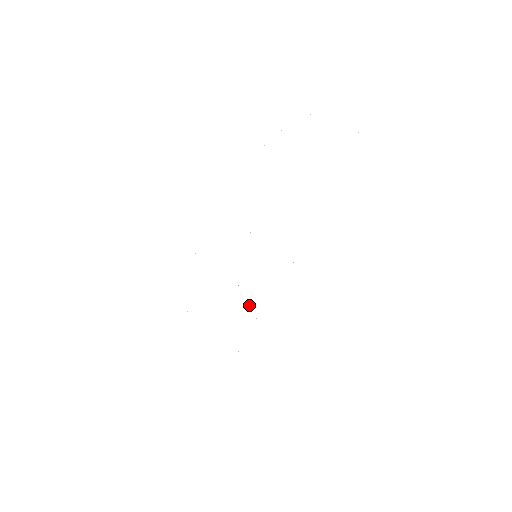
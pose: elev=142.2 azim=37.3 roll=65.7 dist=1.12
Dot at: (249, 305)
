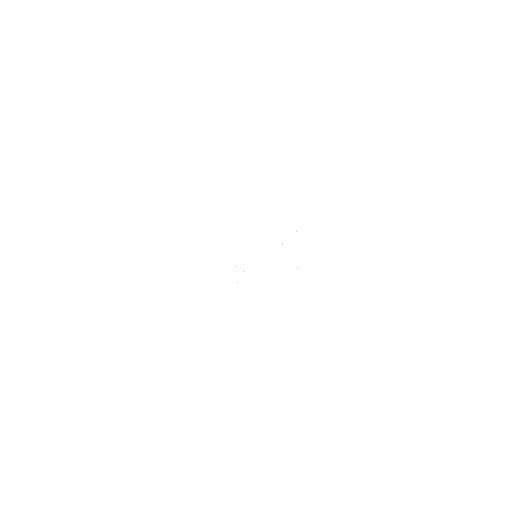
Dot at: occluded
